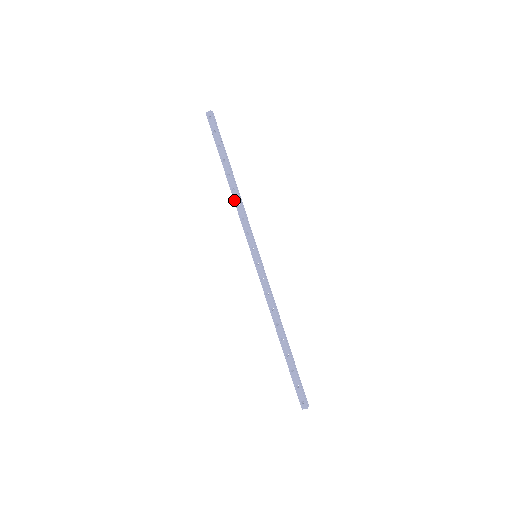
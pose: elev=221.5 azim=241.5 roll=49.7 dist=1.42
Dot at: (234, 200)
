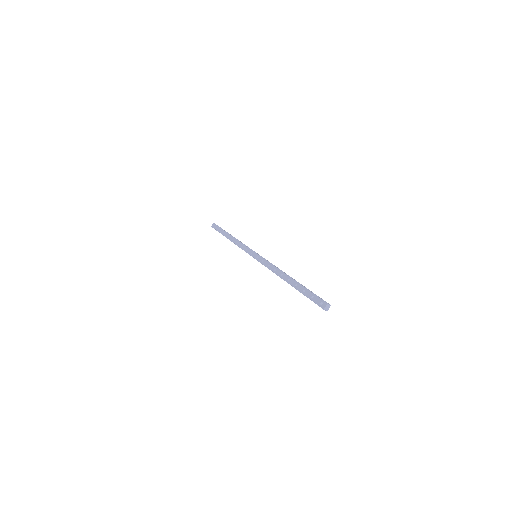
Dot at: (235, 243)
